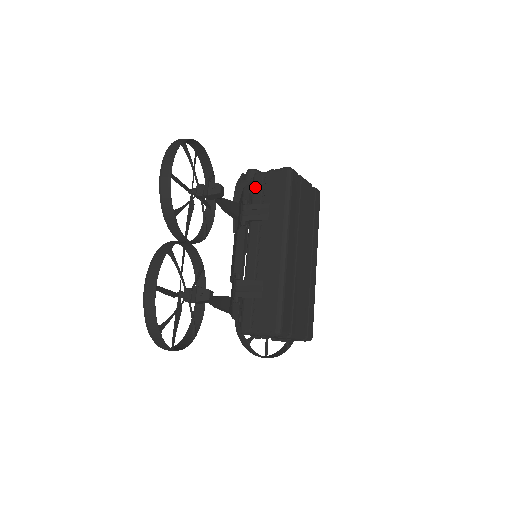
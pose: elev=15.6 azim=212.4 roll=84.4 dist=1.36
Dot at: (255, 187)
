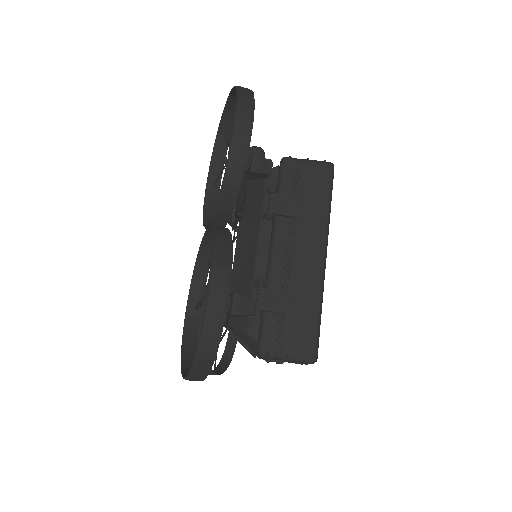
Dot at: (285, 174)
